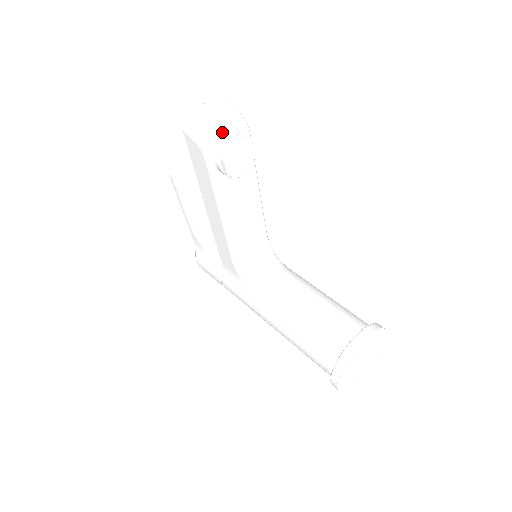
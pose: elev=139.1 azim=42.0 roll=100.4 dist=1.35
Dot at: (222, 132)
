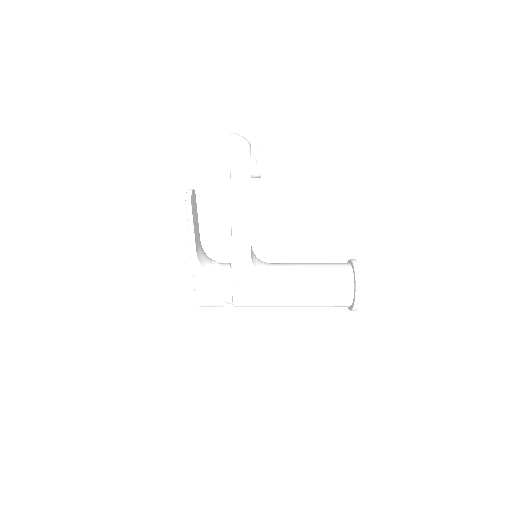
Dot at: occluded
